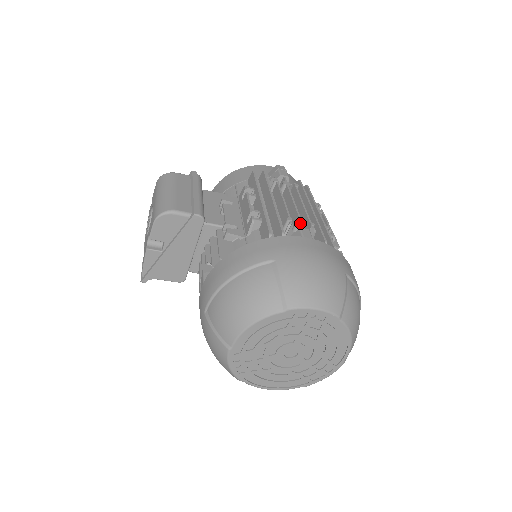
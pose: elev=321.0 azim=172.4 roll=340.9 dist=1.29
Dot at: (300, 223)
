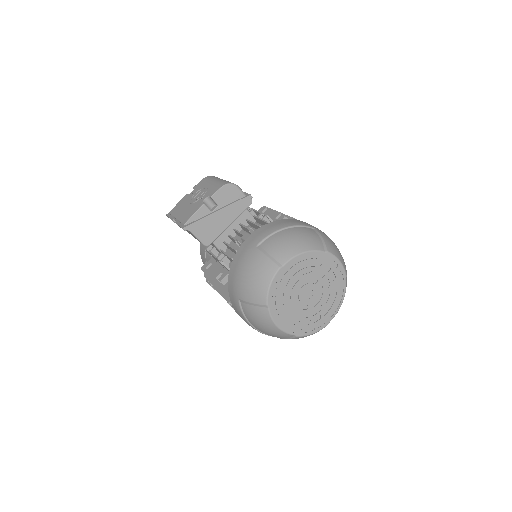
Dot at: occluded
